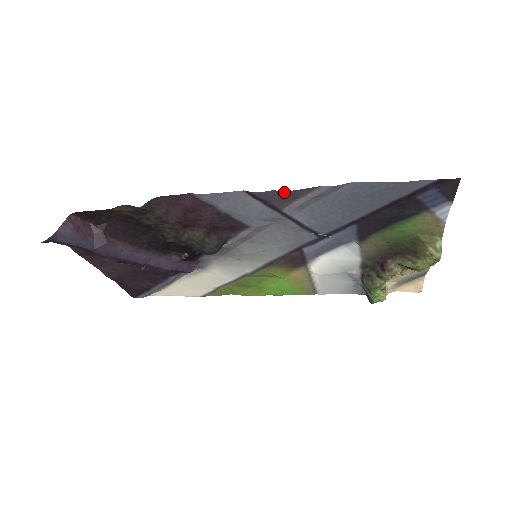
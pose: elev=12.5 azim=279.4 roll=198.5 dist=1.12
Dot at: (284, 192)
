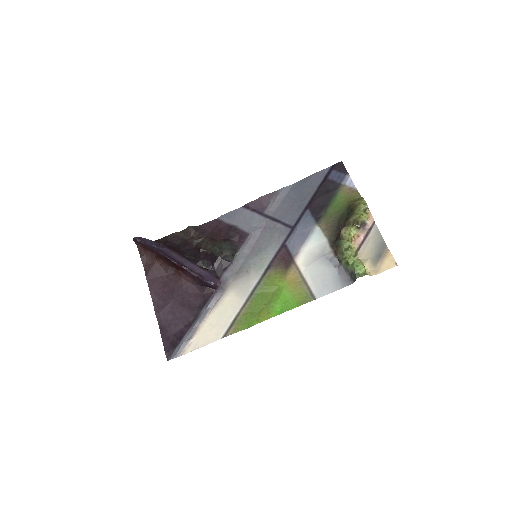
Dot at: (261, 198)
